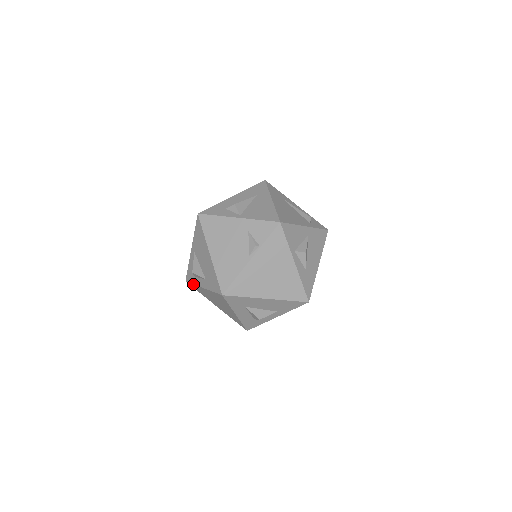
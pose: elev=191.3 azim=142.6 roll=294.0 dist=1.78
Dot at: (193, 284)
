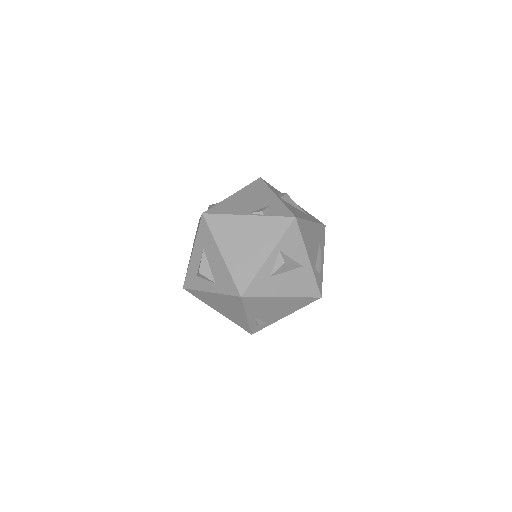
Dot at: occluded
